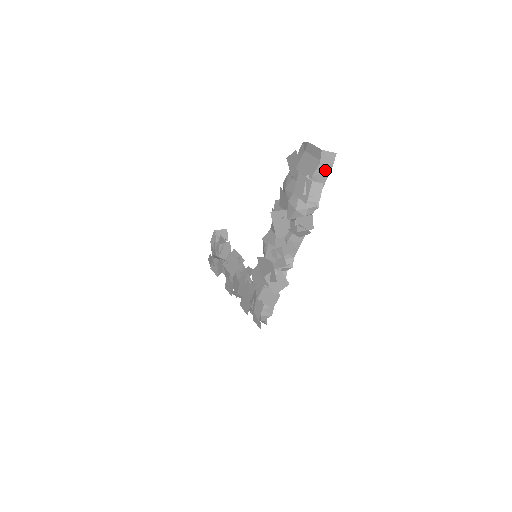
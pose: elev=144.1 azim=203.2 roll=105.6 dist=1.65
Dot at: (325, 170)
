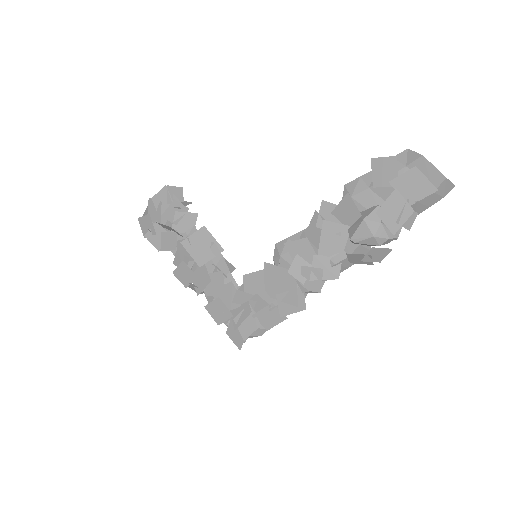
Dot at: (431, 200)
